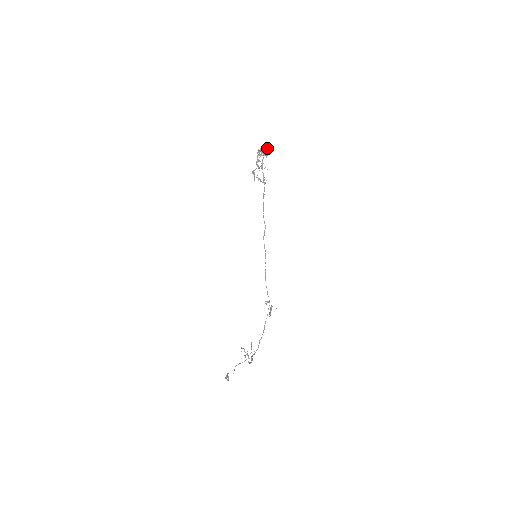
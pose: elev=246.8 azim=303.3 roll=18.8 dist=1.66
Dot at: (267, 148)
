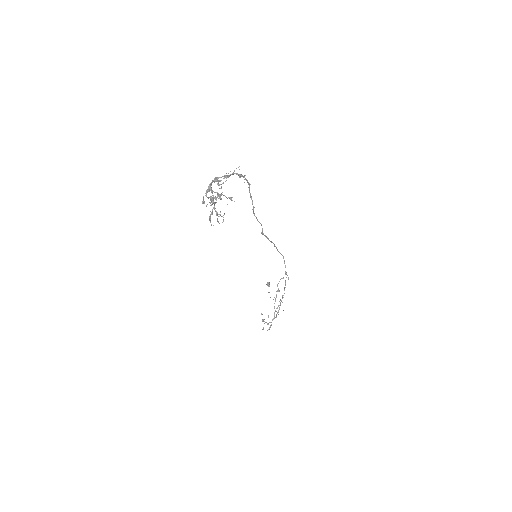
Dot at: occluded
